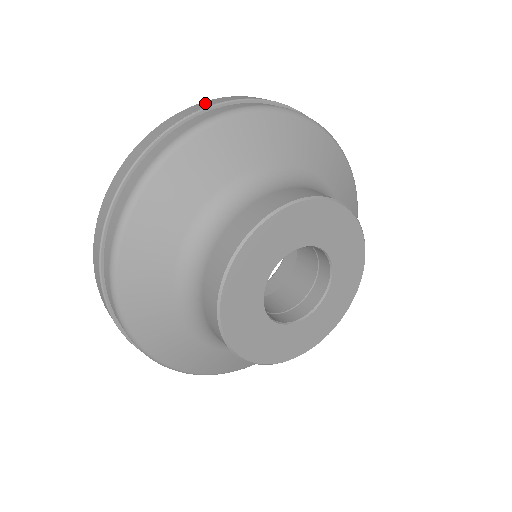
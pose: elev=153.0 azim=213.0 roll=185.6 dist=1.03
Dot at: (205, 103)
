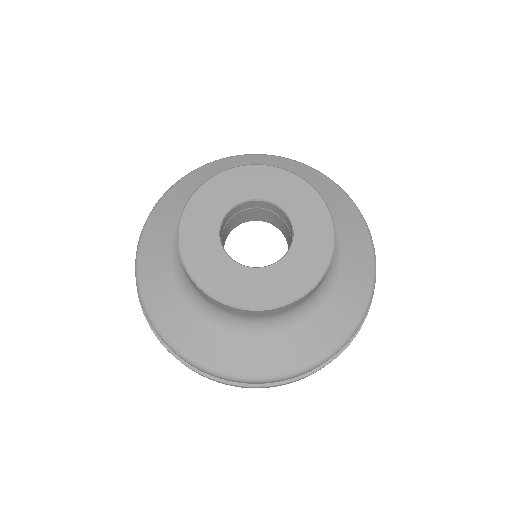
Dot at: occluded
